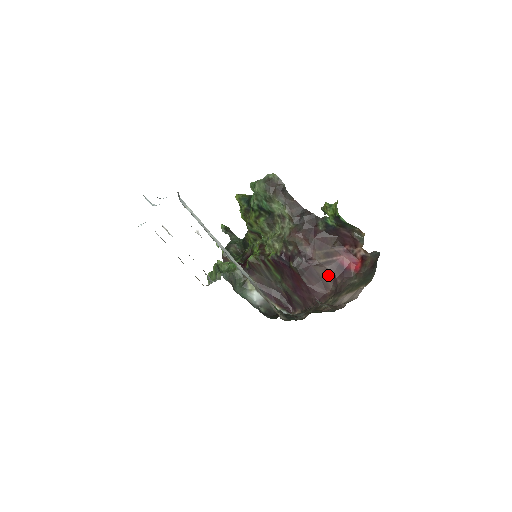
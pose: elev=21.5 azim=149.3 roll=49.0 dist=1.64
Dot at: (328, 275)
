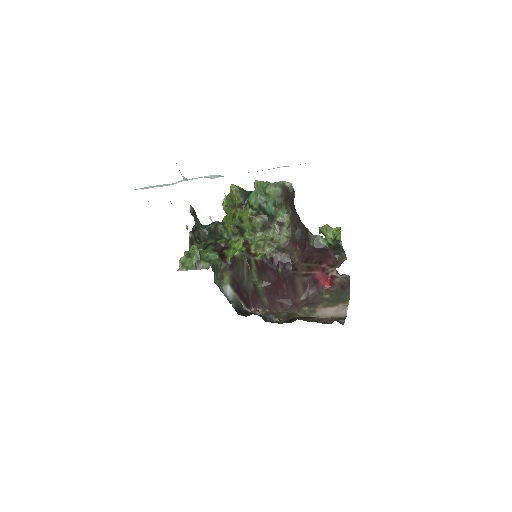
Dot at: (303, 286)
